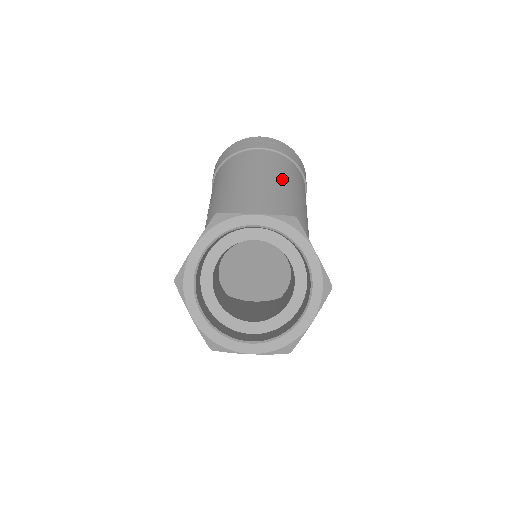
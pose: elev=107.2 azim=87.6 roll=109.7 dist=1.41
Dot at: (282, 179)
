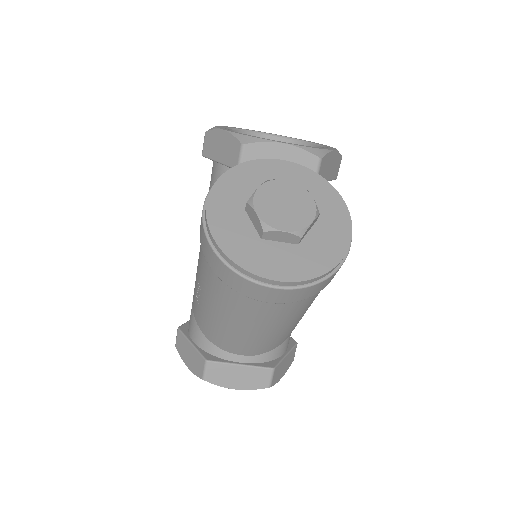
Dot at: (285, 323)
